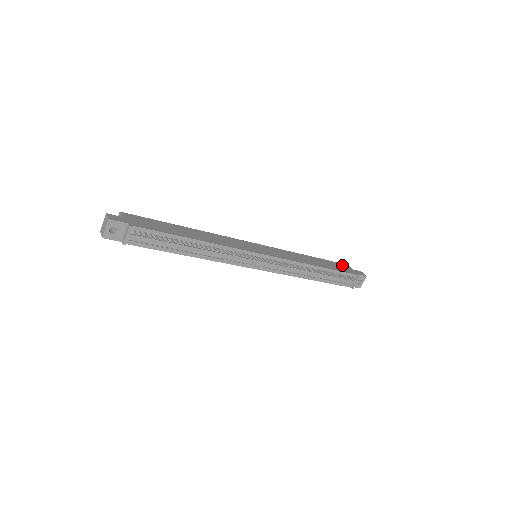
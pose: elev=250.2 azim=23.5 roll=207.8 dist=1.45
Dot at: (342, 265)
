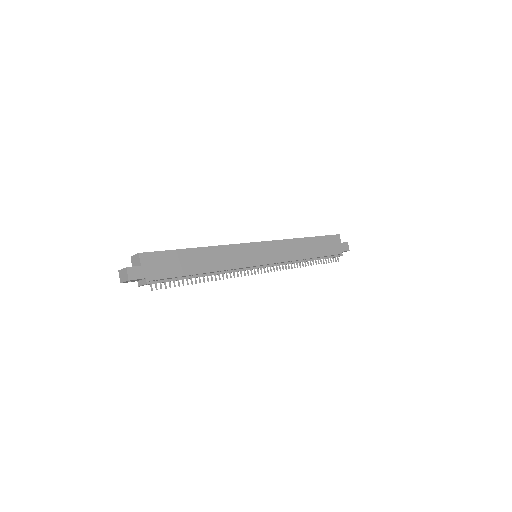
Dot at: (333, 239)
